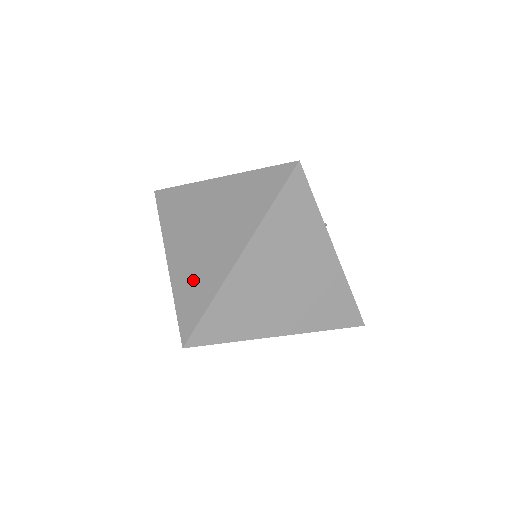
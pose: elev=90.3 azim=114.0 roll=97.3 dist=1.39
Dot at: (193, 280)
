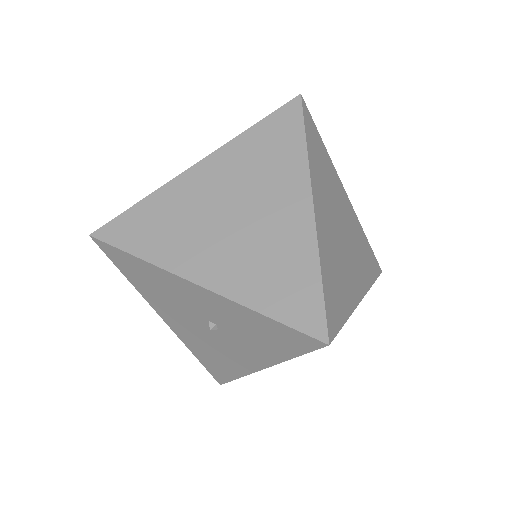
Dot at: (267, 270)
